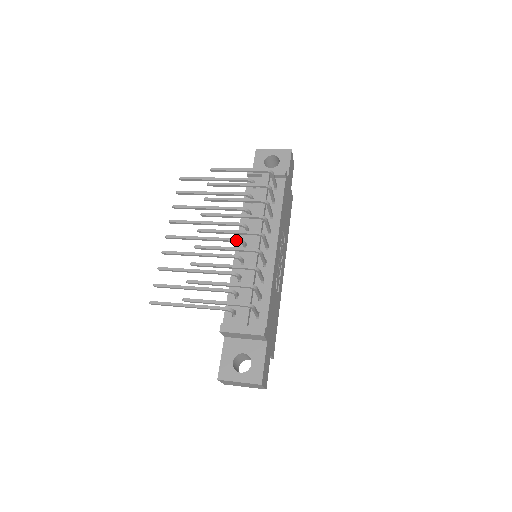
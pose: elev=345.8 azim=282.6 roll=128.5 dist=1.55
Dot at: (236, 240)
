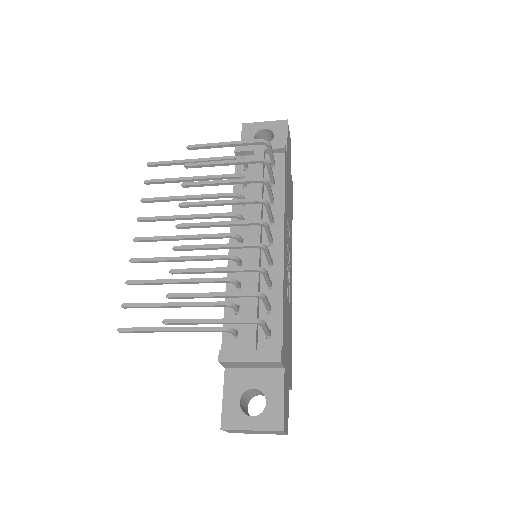
Dot at: (229, 235)
